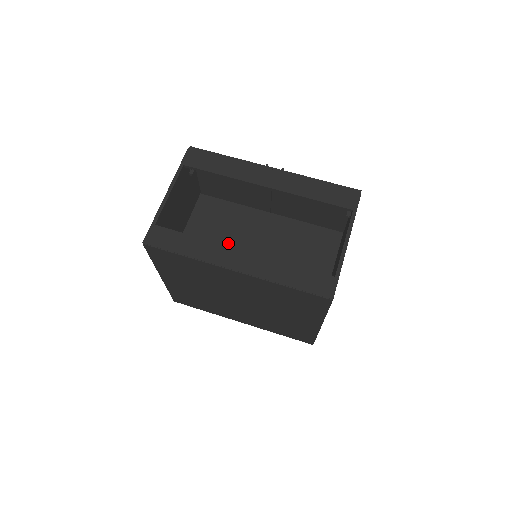
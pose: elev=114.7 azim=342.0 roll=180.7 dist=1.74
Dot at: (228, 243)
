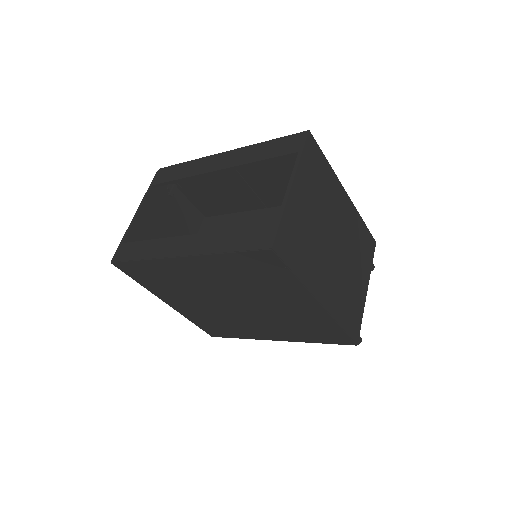
Dot at: occluded
